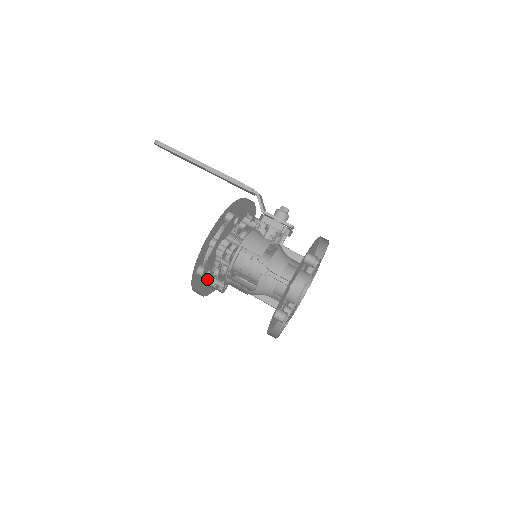
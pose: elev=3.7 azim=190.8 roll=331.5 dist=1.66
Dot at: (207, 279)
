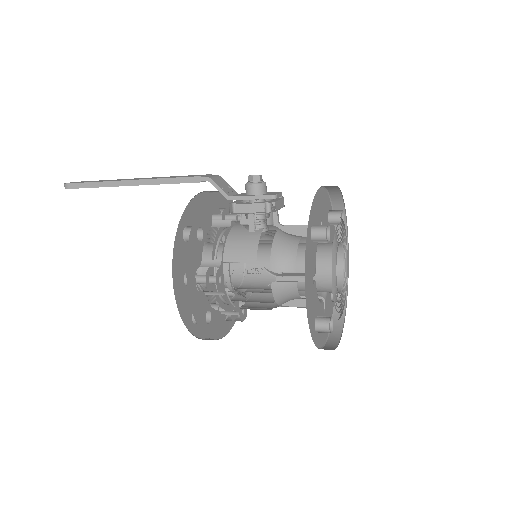
Dot at: (213, 320)
